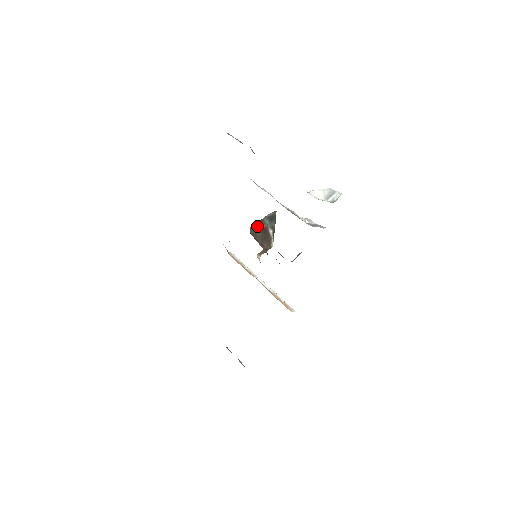
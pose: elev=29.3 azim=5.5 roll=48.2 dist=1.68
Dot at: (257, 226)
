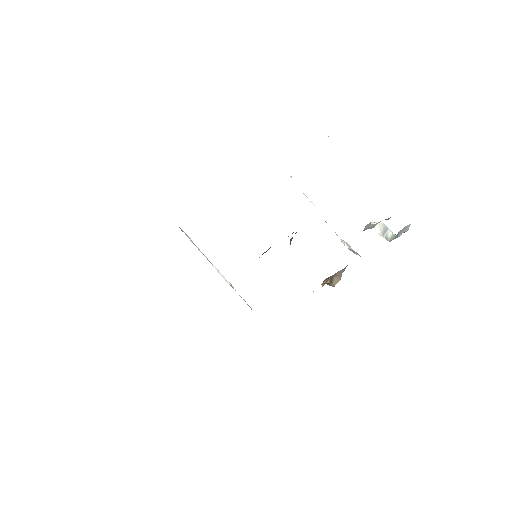
Dot at: occluded
